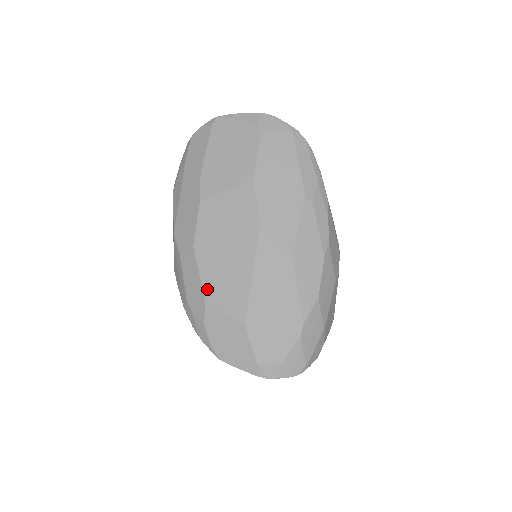
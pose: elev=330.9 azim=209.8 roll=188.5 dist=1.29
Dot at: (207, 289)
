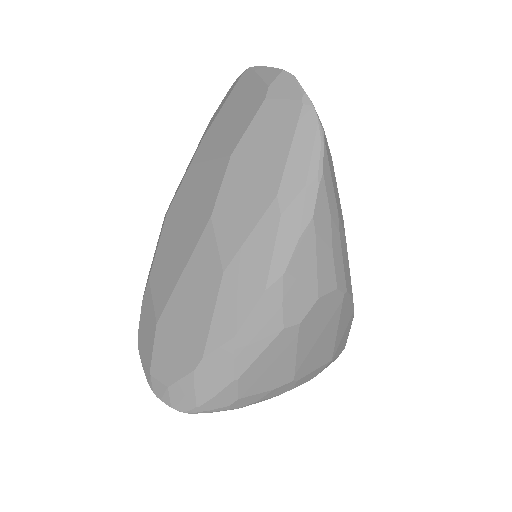
Dot at: (155, 266)
